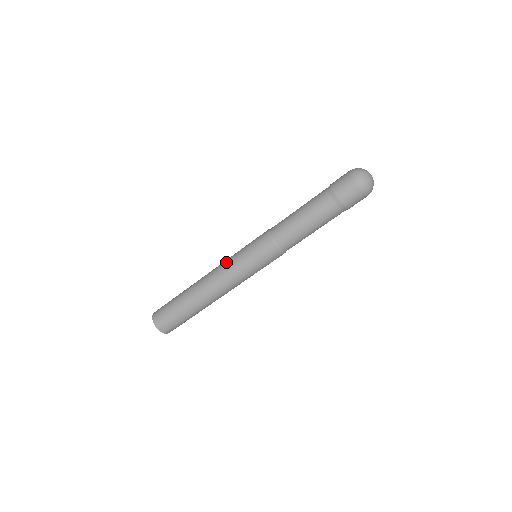
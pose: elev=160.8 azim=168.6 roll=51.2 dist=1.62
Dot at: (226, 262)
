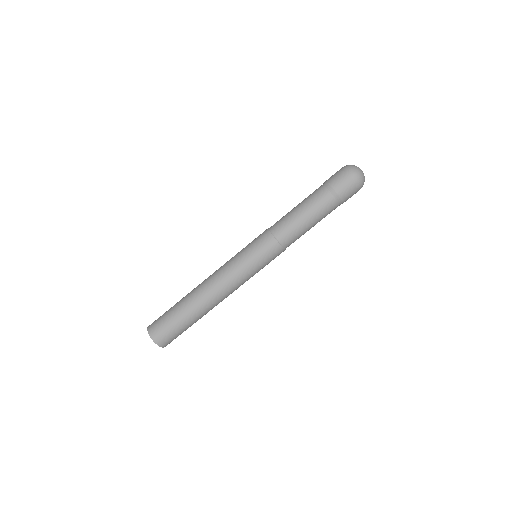
Dot at: (228, 266)
